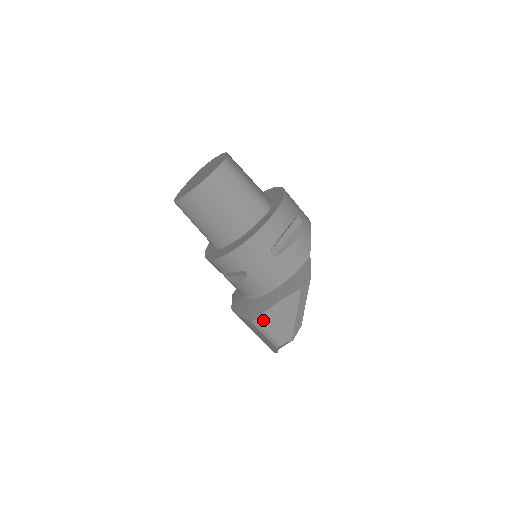
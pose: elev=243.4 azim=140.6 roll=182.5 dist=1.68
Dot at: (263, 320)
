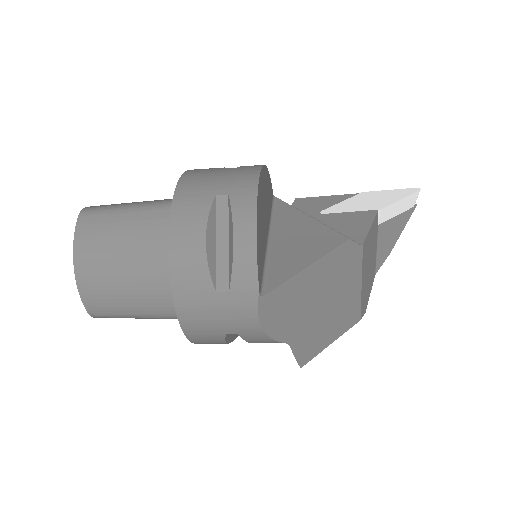
Dot at: occluded
